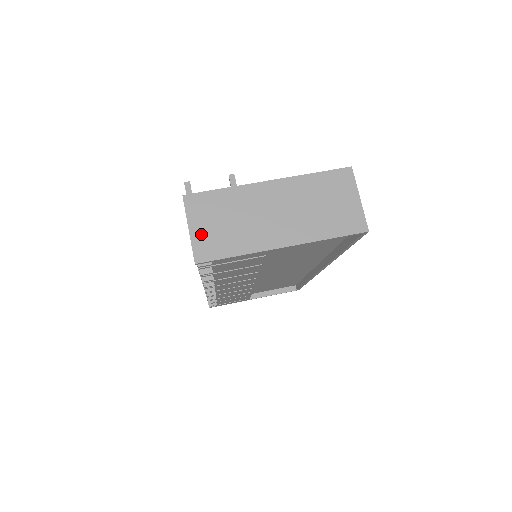
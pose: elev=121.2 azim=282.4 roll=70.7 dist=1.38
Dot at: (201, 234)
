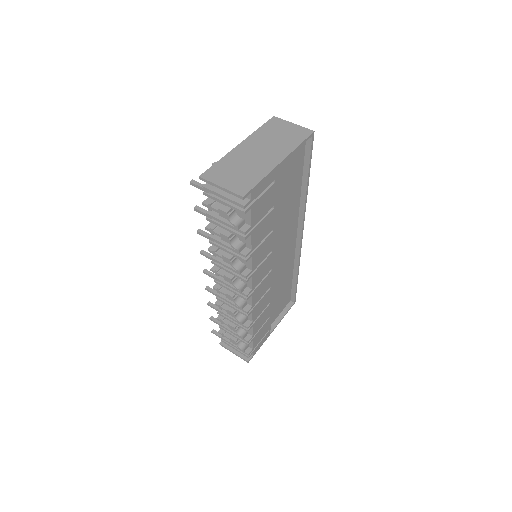
Dot at: (230, 184)
